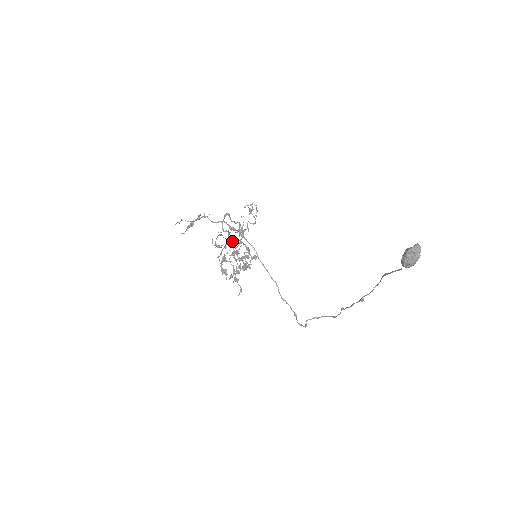
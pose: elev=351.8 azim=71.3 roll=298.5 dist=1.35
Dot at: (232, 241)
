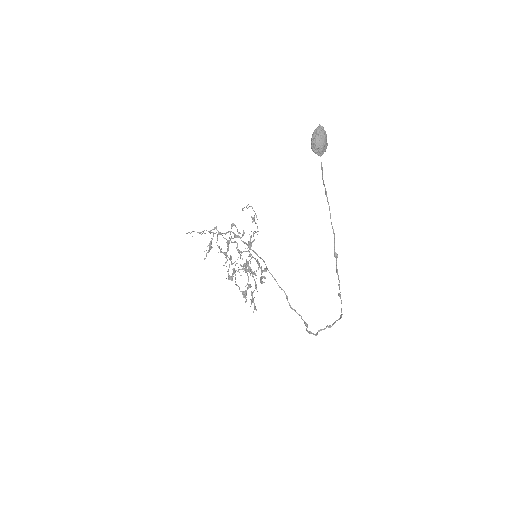
Dot at: (239, 251)
